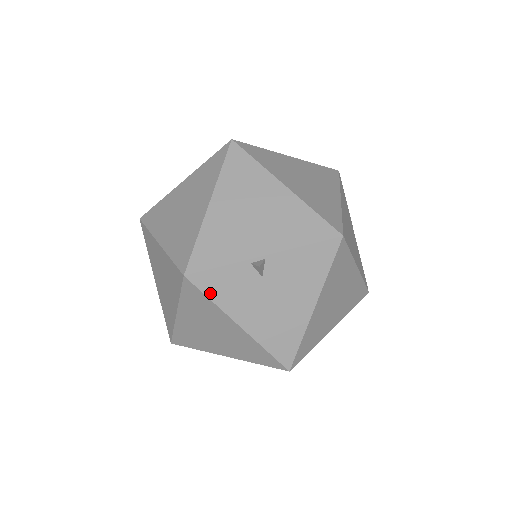
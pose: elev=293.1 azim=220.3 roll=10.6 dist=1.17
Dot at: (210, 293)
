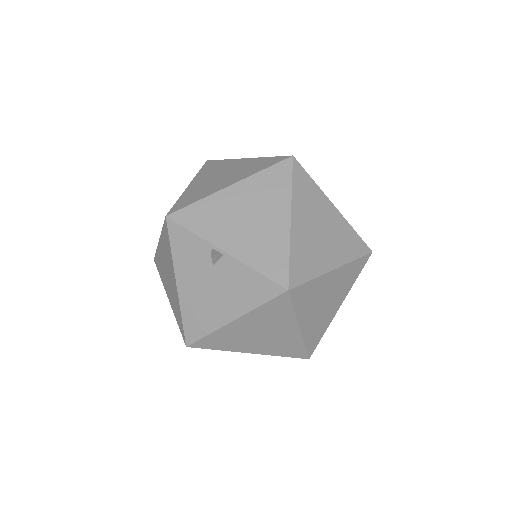
Dot at: (173, 243)
